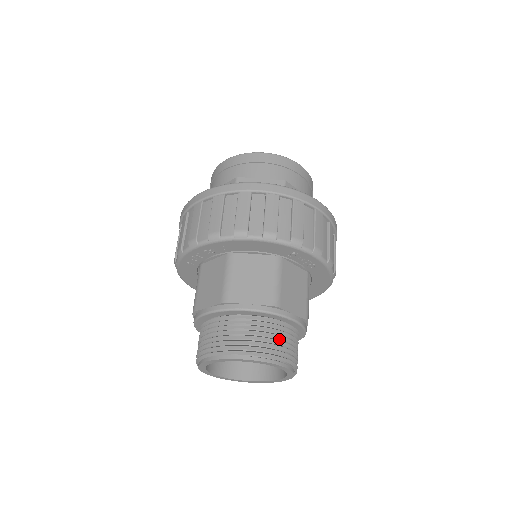
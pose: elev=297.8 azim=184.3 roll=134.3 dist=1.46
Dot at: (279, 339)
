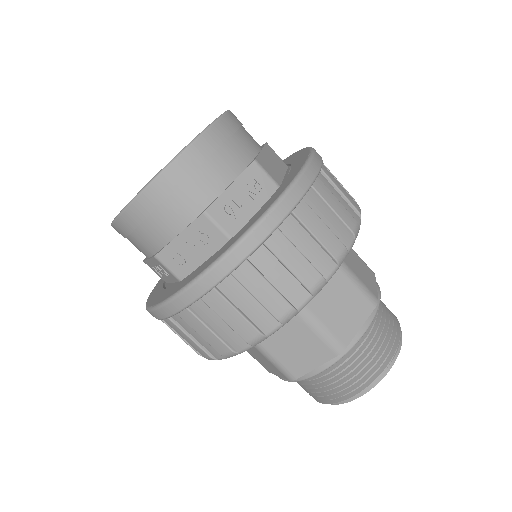
Dot at: (384, 318)
